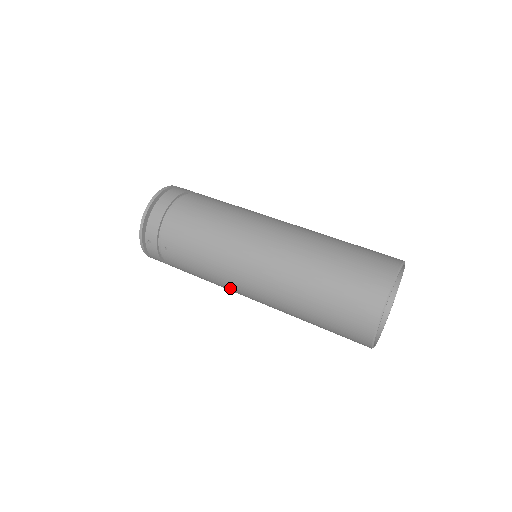
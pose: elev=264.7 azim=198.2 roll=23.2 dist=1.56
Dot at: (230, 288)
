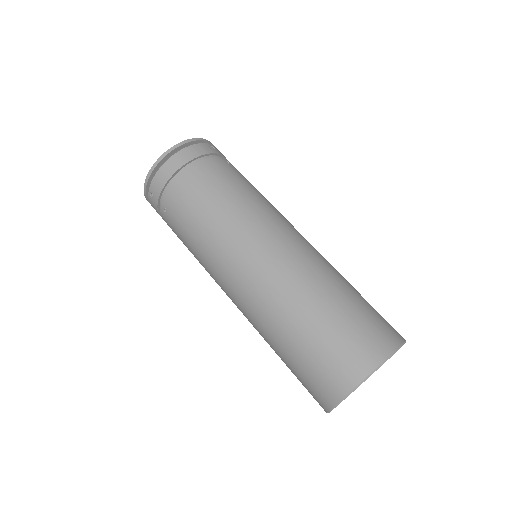
Dot at: occluded
